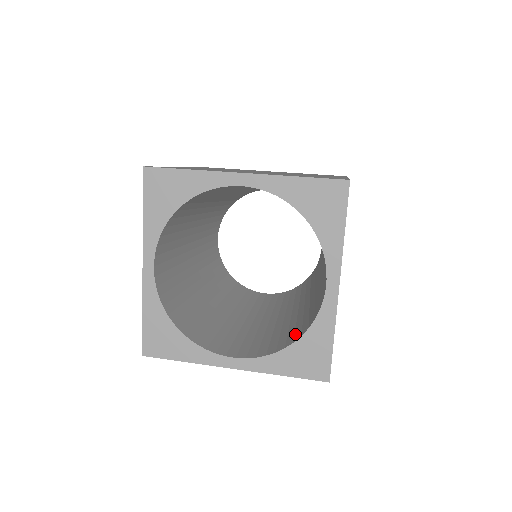
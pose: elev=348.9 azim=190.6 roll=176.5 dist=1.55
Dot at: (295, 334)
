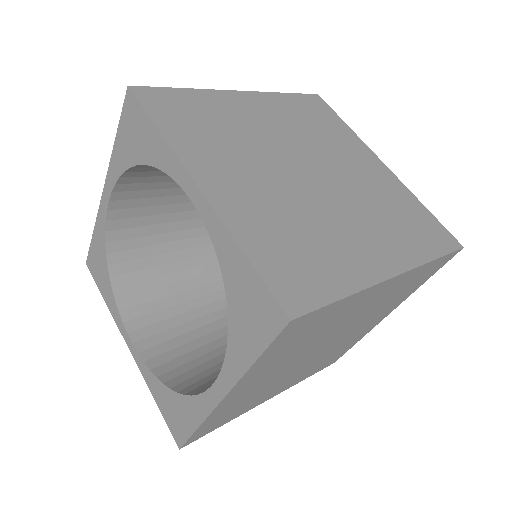
Dot at: (190, 378)
